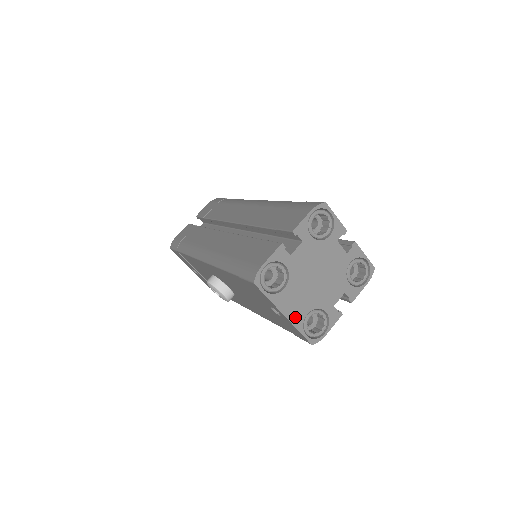
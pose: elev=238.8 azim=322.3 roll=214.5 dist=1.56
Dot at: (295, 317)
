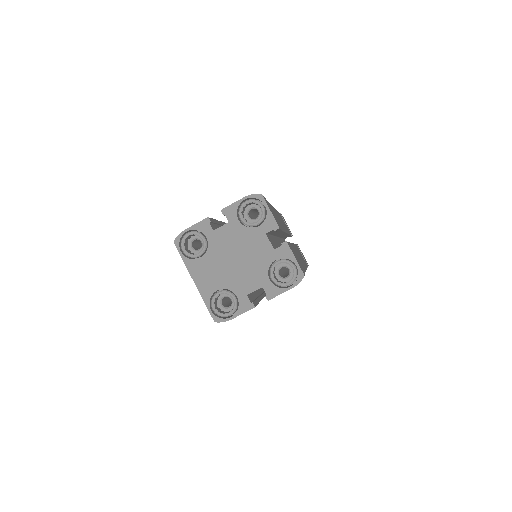
Dot at: (204, 288)
